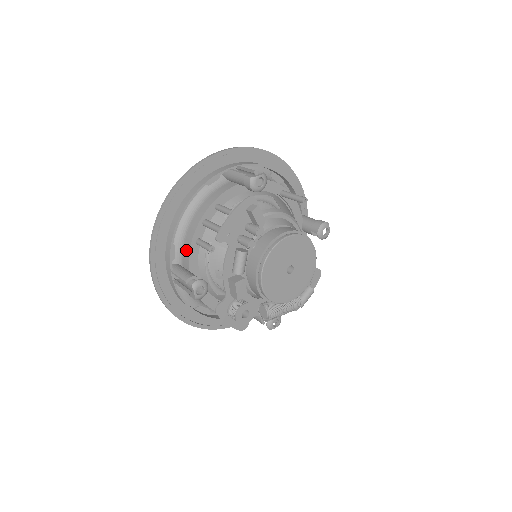
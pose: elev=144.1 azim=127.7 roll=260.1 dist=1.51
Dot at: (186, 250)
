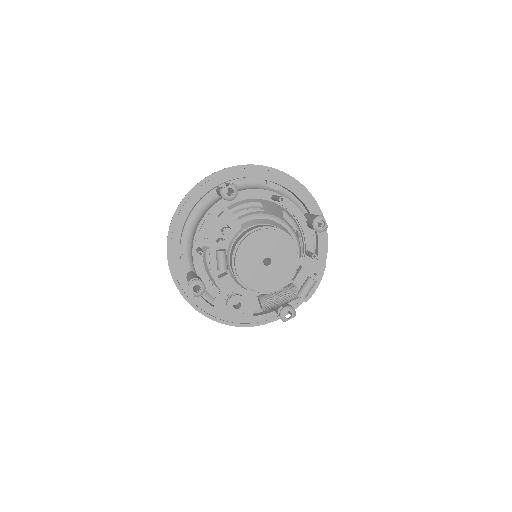
Dot at: (192, 258)
